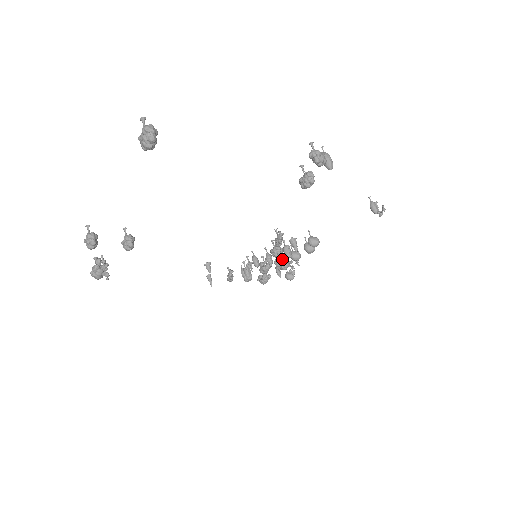
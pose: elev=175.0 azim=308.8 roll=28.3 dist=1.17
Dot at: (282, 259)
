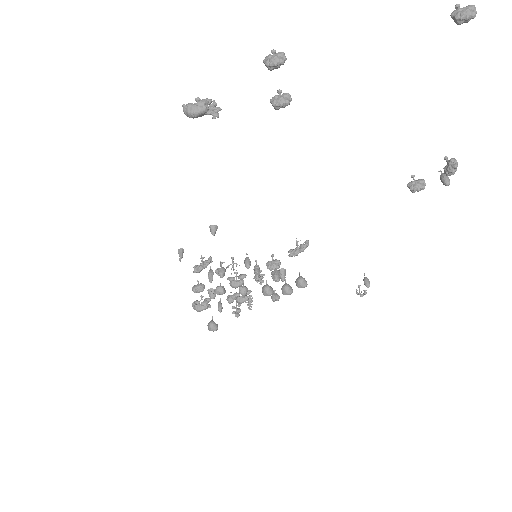
Dot at: occluded
